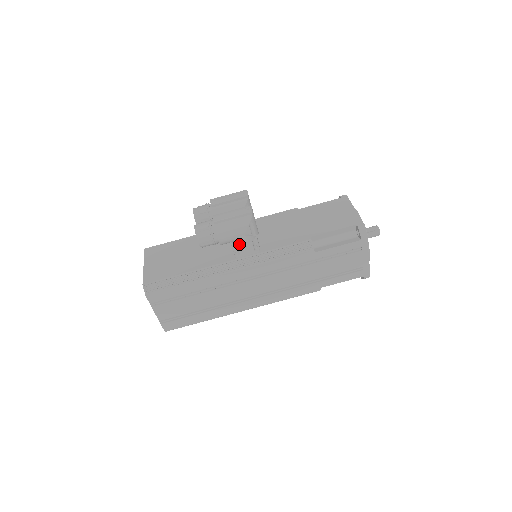
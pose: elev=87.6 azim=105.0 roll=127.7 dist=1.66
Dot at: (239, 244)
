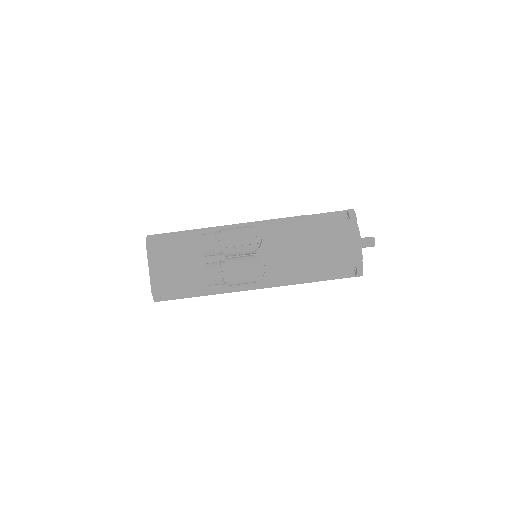
Dot at: occluded
